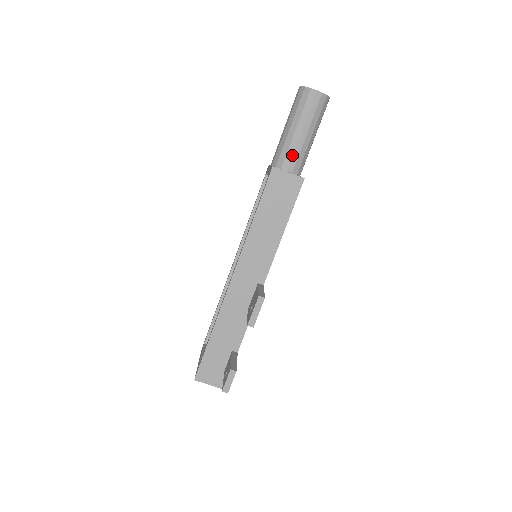
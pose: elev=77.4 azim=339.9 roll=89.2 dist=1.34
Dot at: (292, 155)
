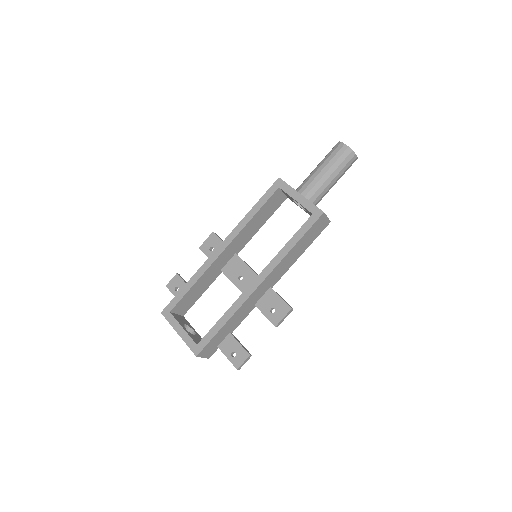
Dot at: (322, 196)
